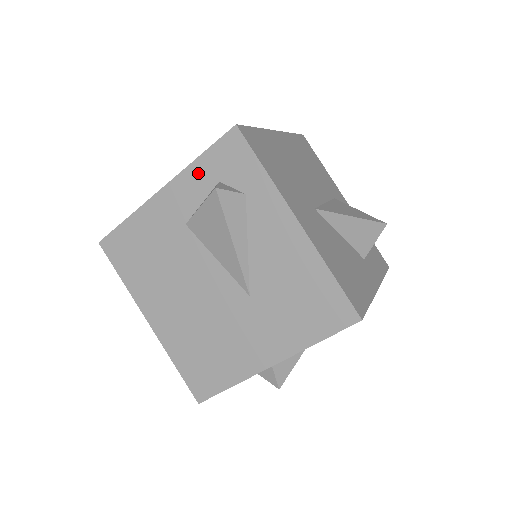
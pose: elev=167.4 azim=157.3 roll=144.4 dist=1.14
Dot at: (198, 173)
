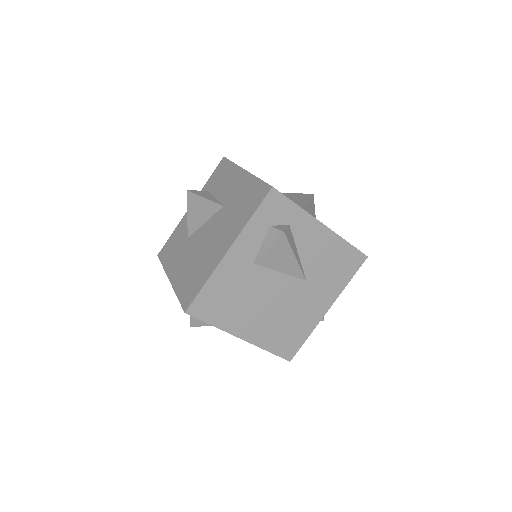
Dot at: (254, 227)
